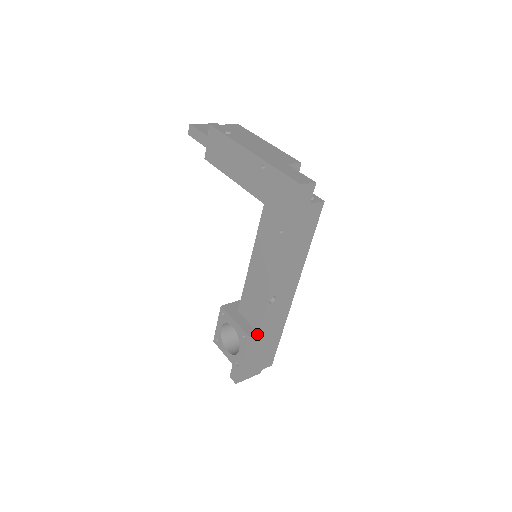
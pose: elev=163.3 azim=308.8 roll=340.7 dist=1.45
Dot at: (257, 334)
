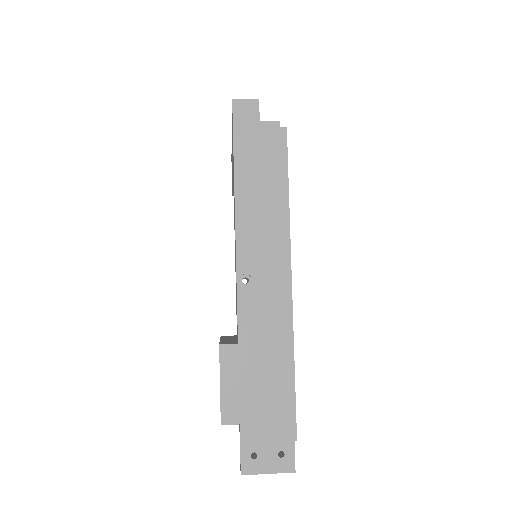
Dot at: (236, 345)
